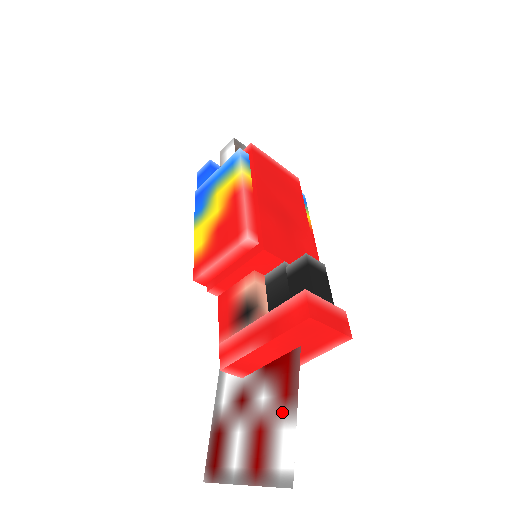
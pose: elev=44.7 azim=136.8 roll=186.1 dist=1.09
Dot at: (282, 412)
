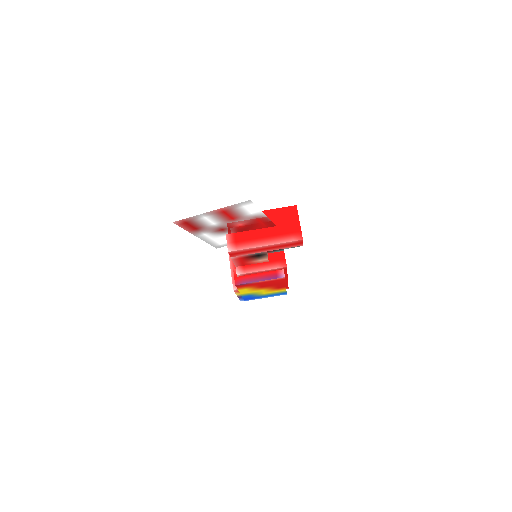
Dot at: (253, 217)
